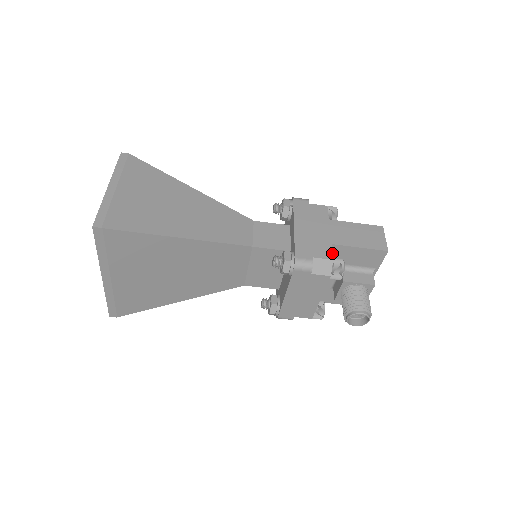
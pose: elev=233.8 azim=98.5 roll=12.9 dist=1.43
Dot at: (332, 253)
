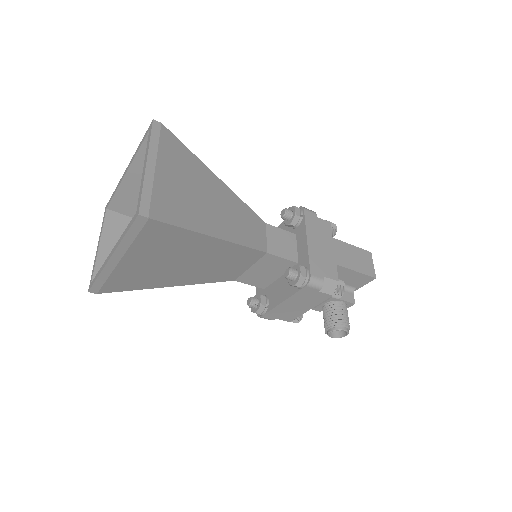
Dot at: occluded
